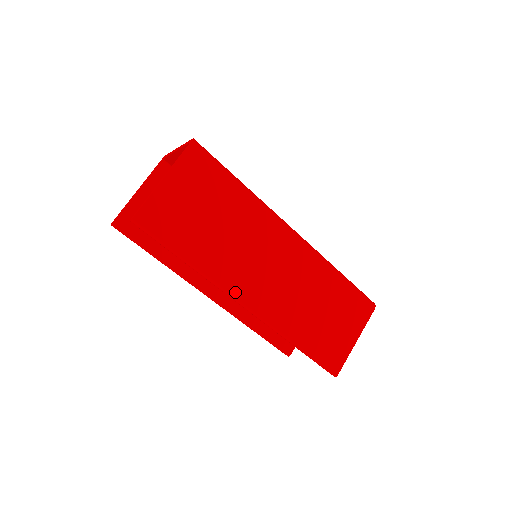
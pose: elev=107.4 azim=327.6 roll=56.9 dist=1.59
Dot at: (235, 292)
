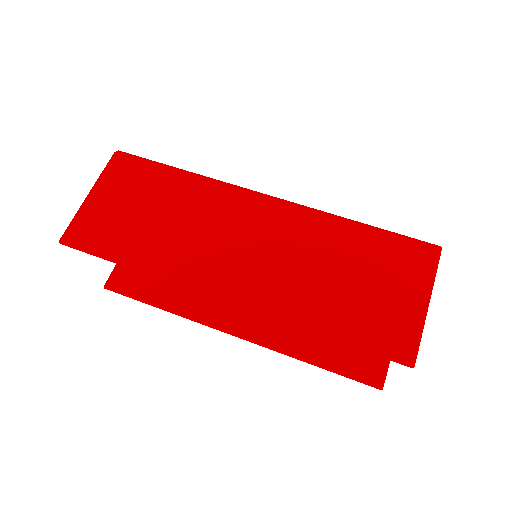
Dot at: (200, 283)
